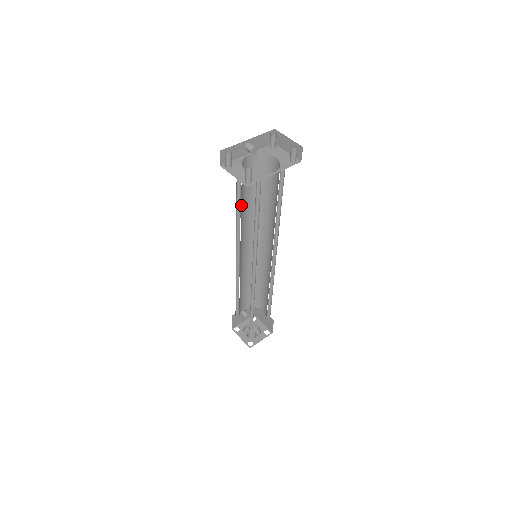
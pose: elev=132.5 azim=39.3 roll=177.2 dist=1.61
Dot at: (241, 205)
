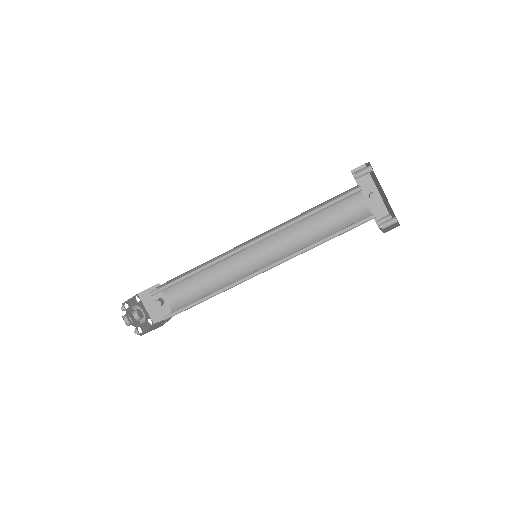
Dot at: occluded
